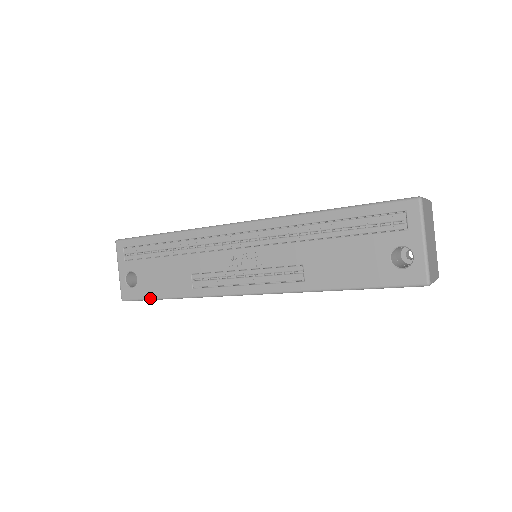
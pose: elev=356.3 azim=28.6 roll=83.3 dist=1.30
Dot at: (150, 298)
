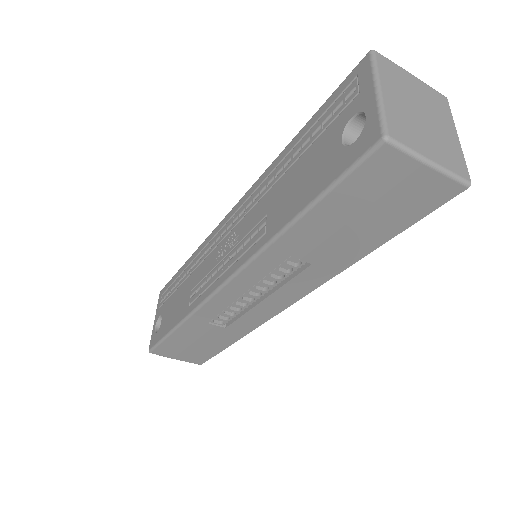
Dot at: (163, 337)
